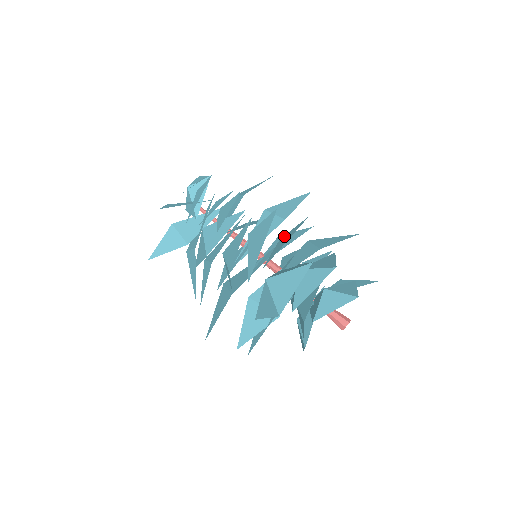
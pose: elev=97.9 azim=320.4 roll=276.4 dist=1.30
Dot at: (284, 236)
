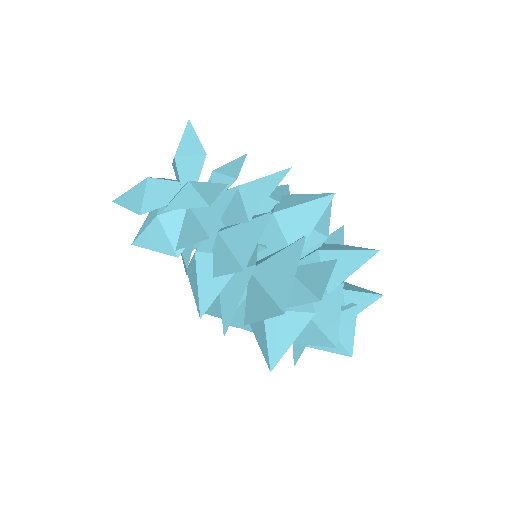
Dot at: occluded
